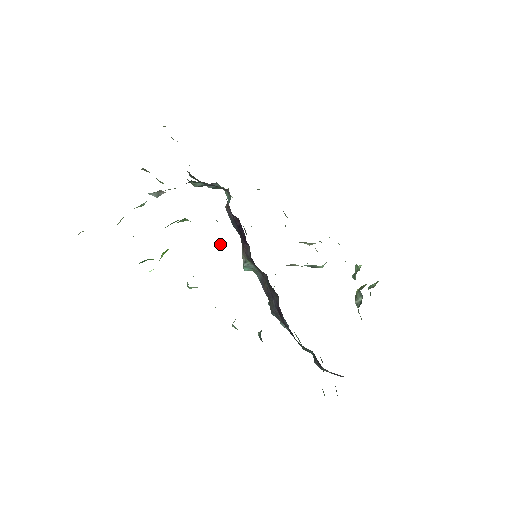
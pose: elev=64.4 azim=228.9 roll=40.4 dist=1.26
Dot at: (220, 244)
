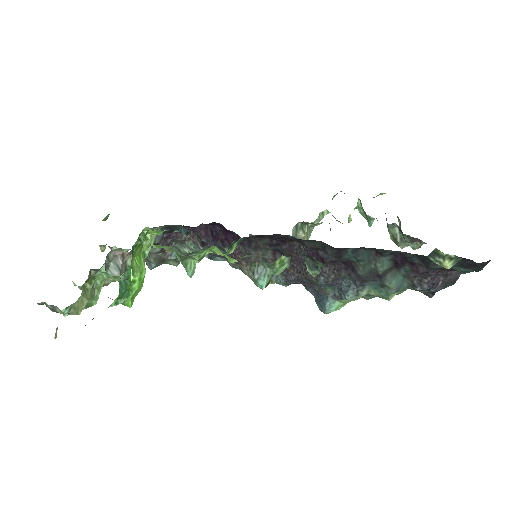
Dot at: (199, 241)
